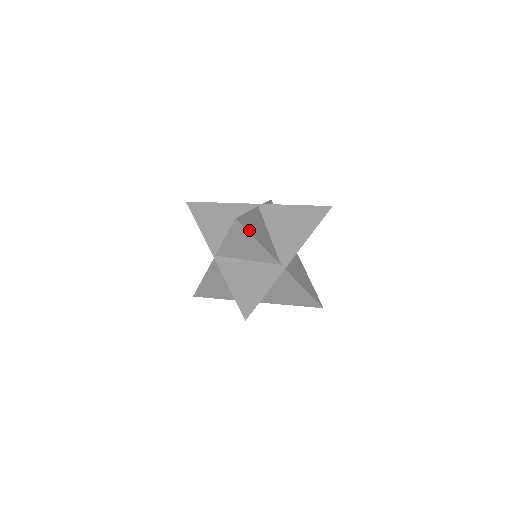
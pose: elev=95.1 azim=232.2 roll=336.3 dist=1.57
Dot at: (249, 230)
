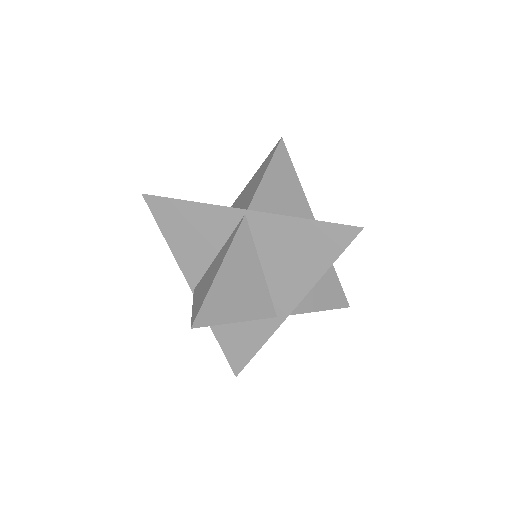
Dot at: (218, 319)
